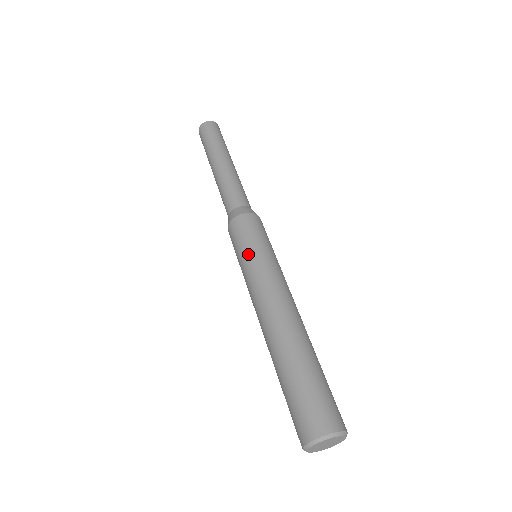
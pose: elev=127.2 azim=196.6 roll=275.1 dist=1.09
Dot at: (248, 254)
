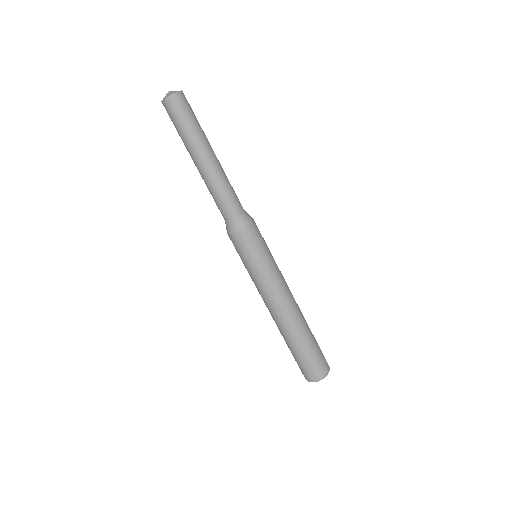
Dot at: (259, 265)
